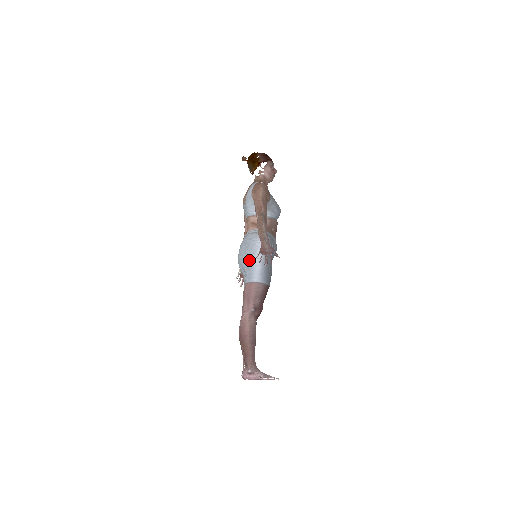
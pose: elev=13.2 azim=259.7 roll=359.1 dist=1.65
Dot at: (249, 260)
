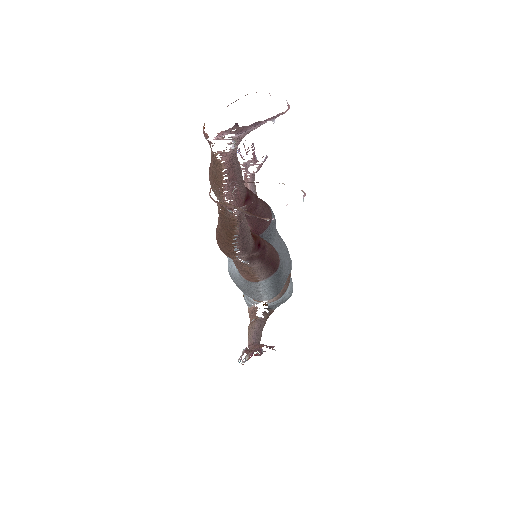
Dot at: occluded
